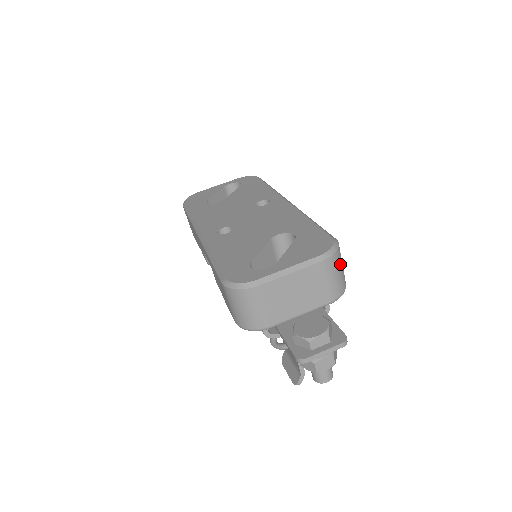
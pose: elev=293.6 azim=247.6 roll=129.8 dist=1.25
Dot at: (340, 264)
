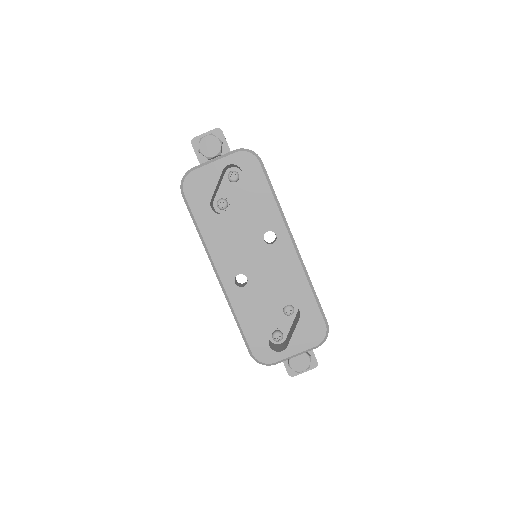
Dot at: occluded
